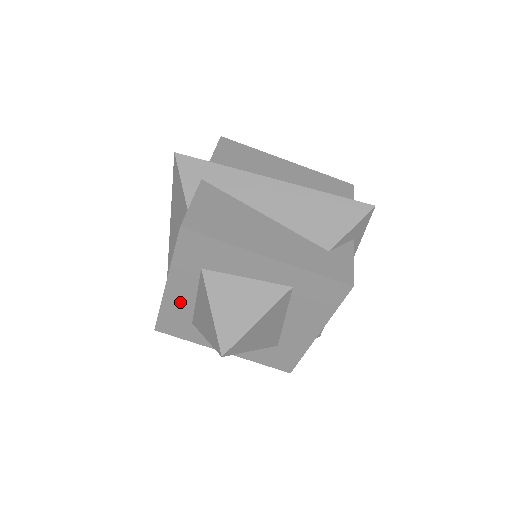
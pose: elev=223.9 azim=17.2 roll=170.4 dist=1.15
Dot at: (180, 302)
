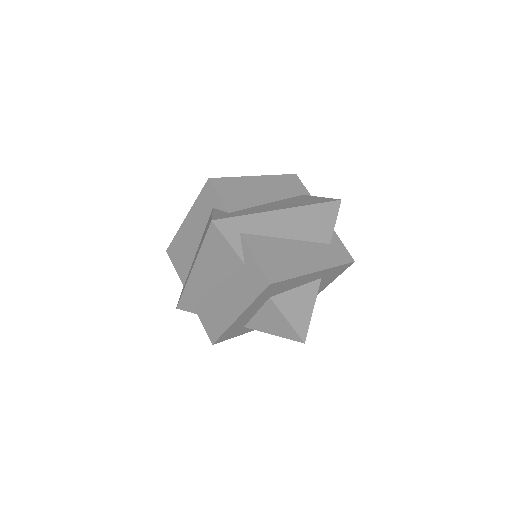
Dot at: (243, 321)
